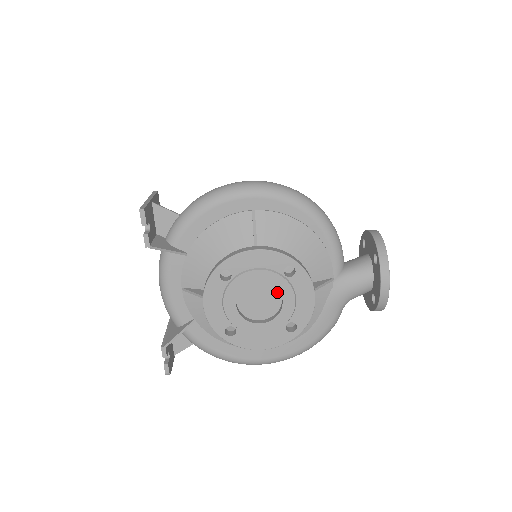
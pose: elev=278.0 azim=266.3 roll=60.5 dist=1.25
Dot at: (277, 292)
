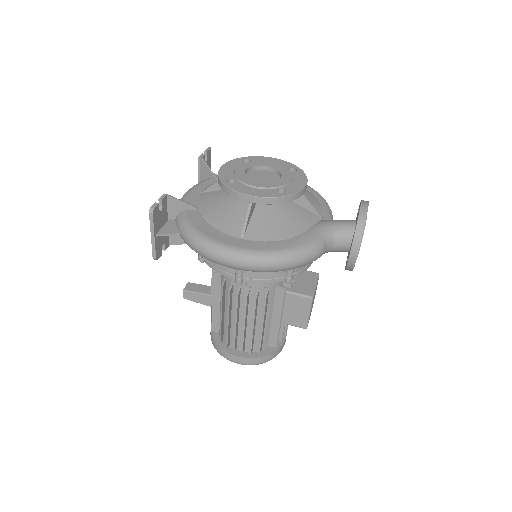
Dot at: (278, 178)
